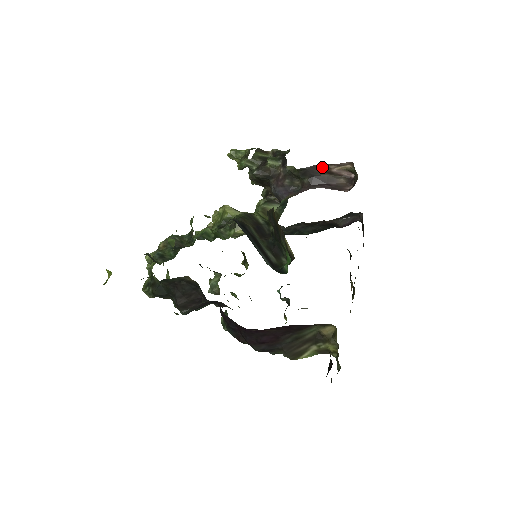
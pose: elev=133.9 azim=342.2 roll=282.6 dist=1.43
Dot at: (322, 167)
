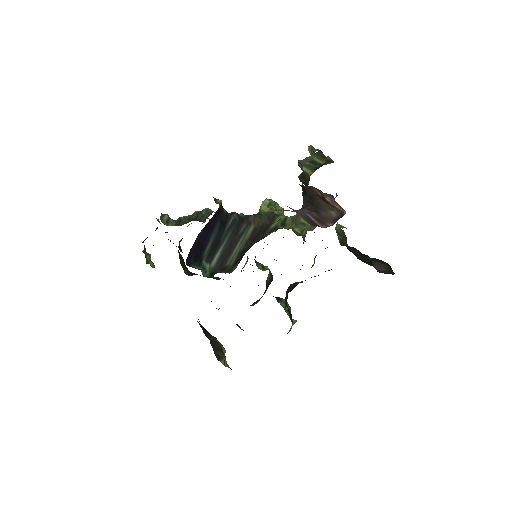
Dot at: (318, 191)
